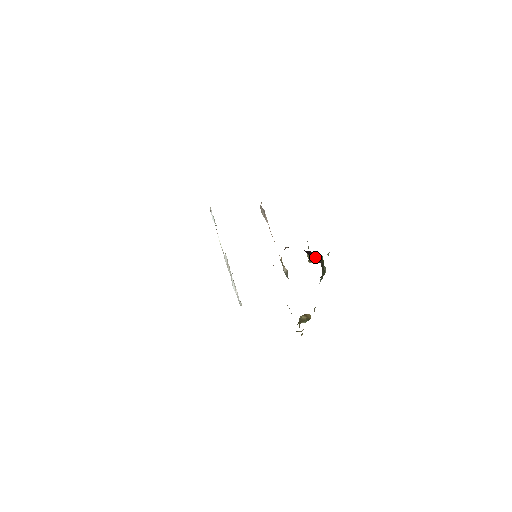
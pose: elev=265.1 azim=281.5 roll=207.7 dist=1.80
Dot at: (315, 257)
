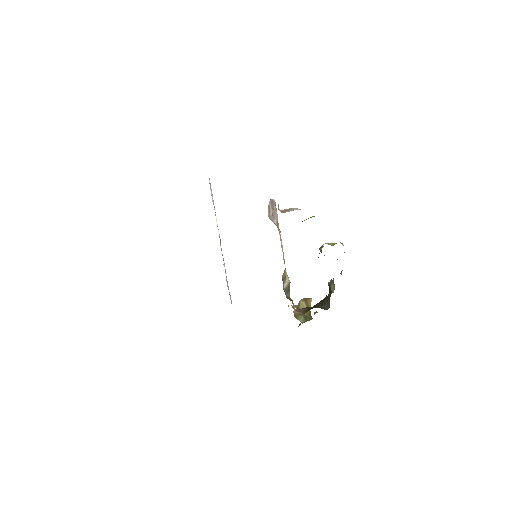
Dot at: occluded
